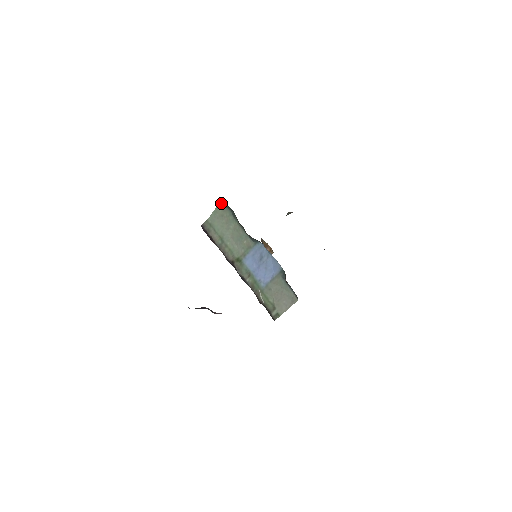
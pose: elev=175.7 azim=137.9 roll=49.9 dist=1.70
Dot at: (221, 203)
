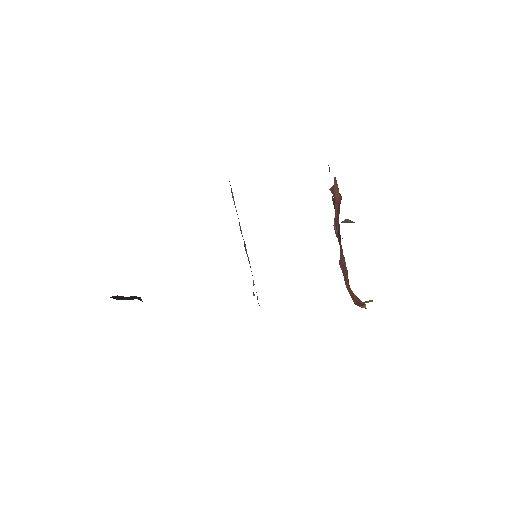
Dot at: occluded
